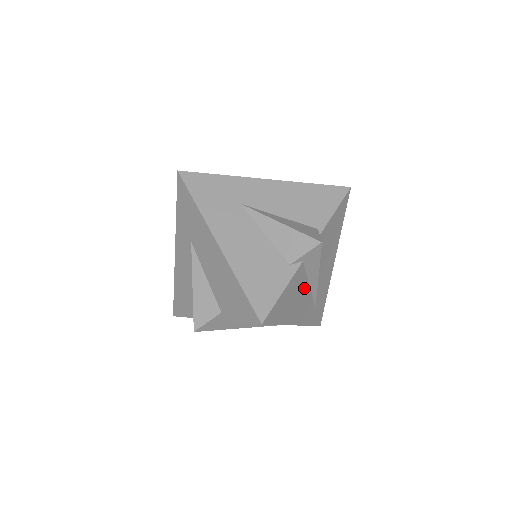
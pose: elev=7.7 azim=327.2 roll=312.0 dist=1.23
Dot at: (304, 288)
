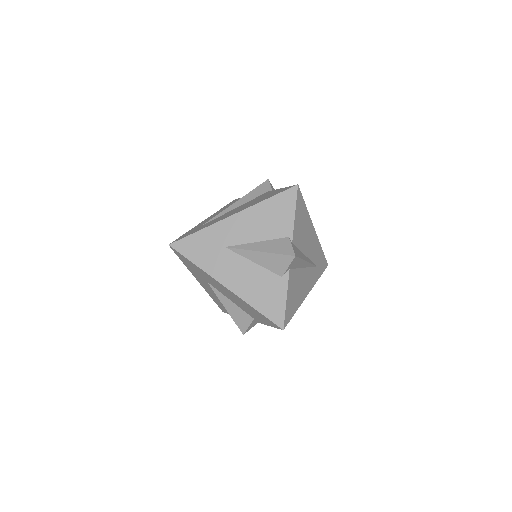
Dot at: (300, 274)
